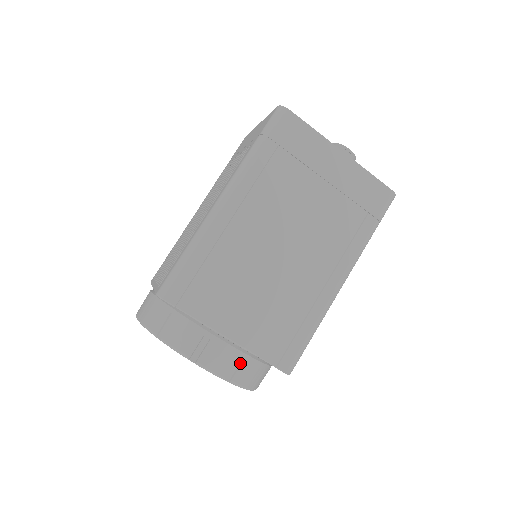
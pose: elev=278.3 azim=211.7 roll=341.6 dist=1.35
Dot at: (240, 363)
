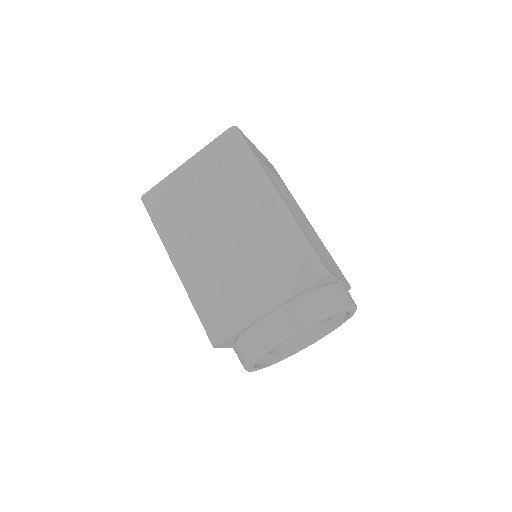
Dot at: (293, 311)
